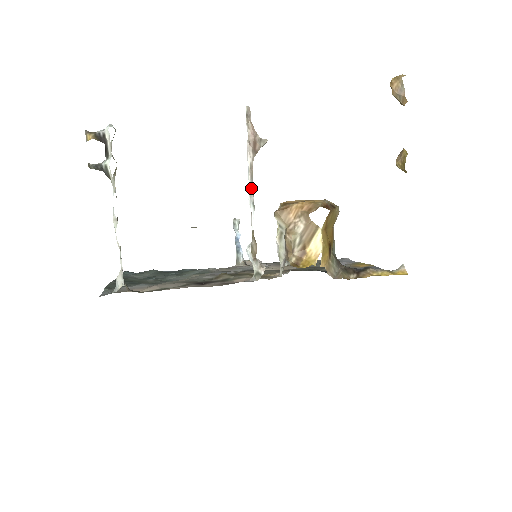
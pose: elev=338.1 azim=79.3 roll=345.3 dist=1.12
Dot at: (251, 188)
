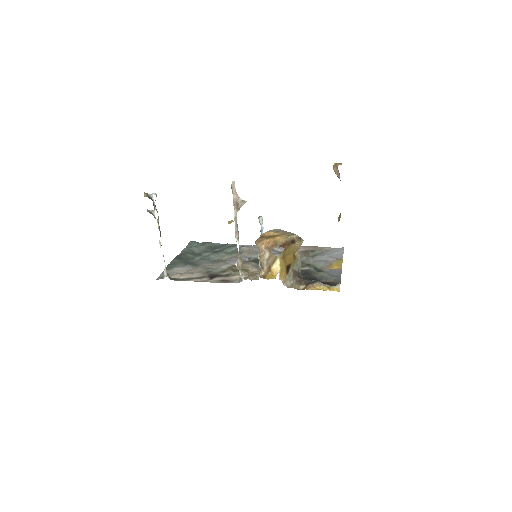
Dot at: (236, 230)
